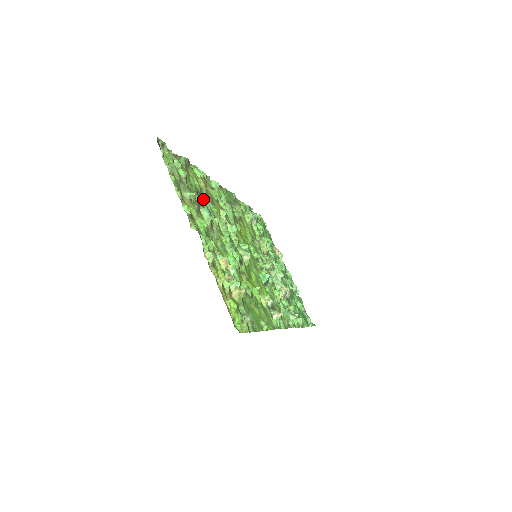
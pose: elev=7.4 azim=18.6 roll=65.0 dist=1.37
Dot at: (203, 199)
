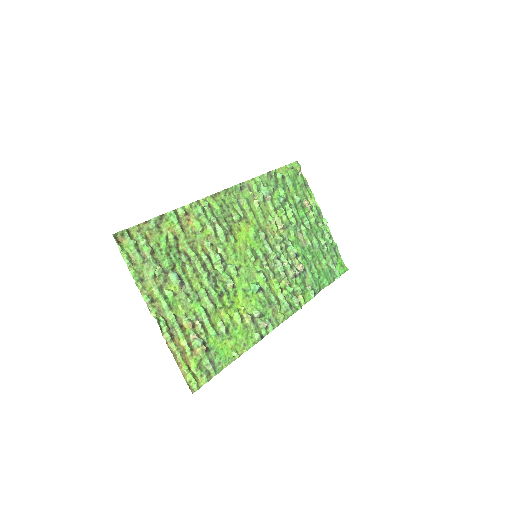
Dot at: (177, 253)
